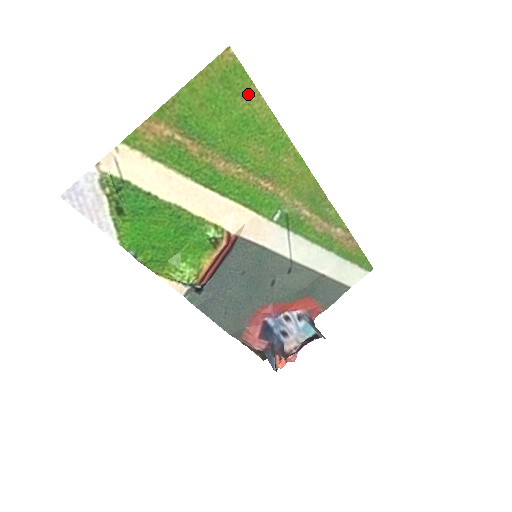
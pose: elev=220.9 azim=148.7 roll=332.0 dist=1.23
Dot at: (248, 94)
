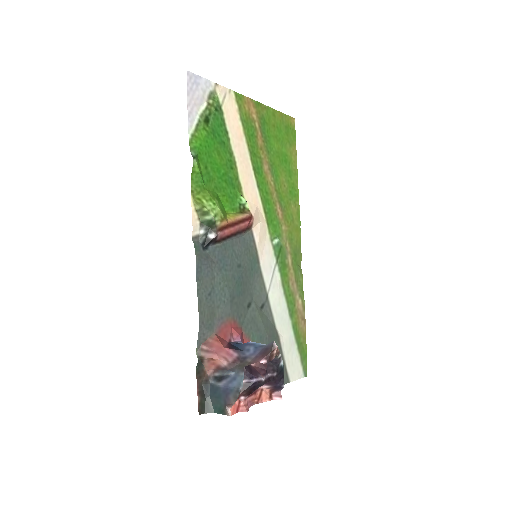
Dot at: (292, 148)
